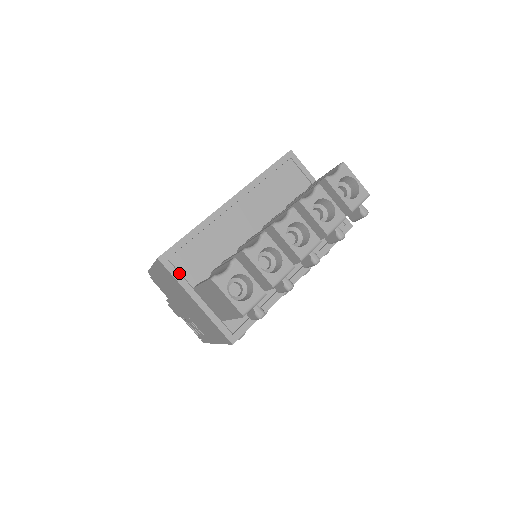
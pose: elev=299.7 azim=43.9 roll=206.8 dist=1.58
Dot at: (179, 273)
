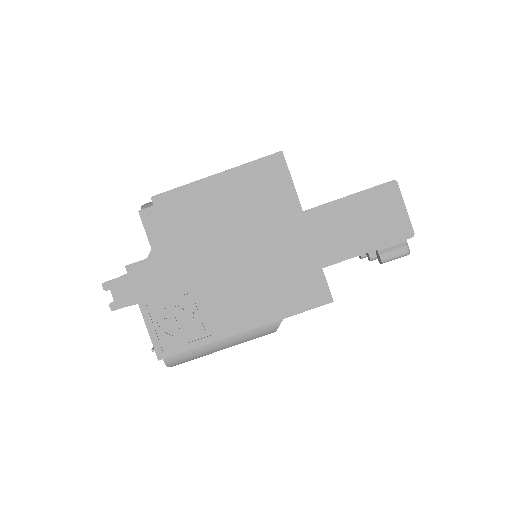
Dot at: occluded
